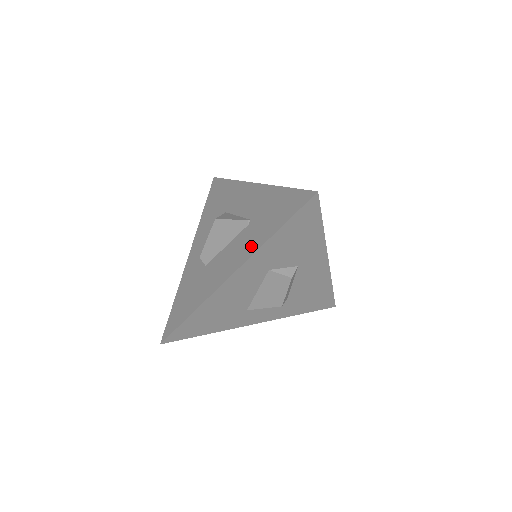
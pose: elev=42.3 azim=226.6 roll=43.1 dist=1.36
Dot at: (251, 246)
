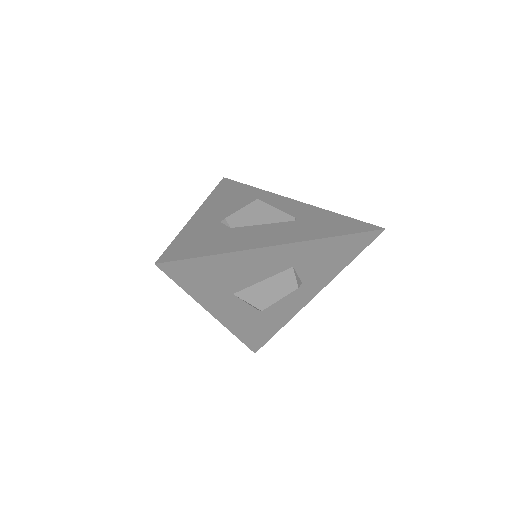
Dot at: (305, 234)
